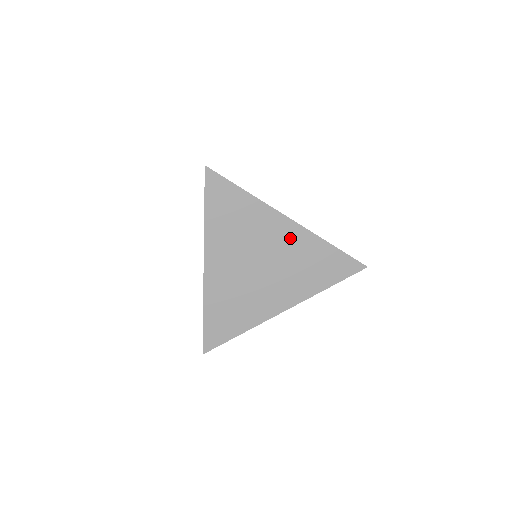
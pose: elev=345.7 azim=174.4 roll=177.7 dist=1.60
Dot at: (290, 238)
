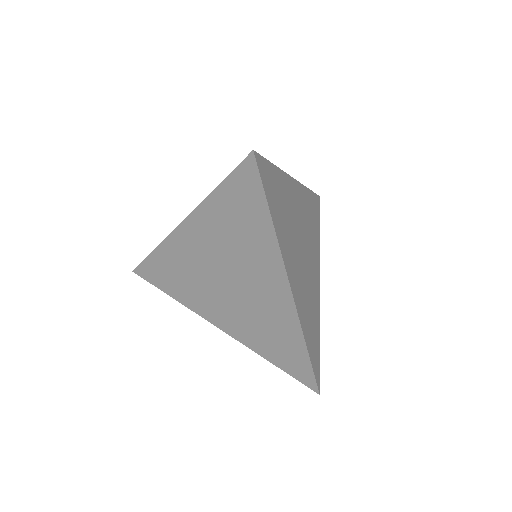
Dot at: (275, 300)
